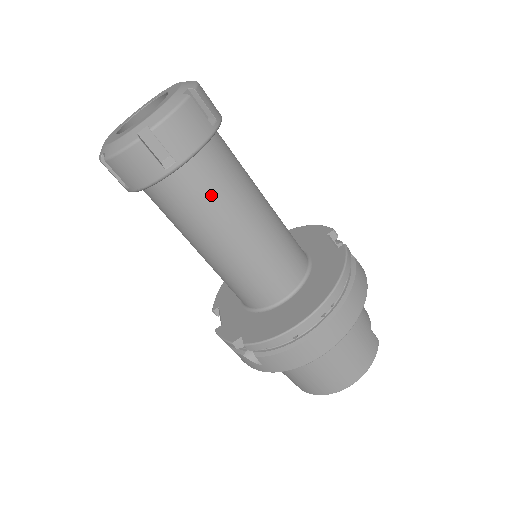
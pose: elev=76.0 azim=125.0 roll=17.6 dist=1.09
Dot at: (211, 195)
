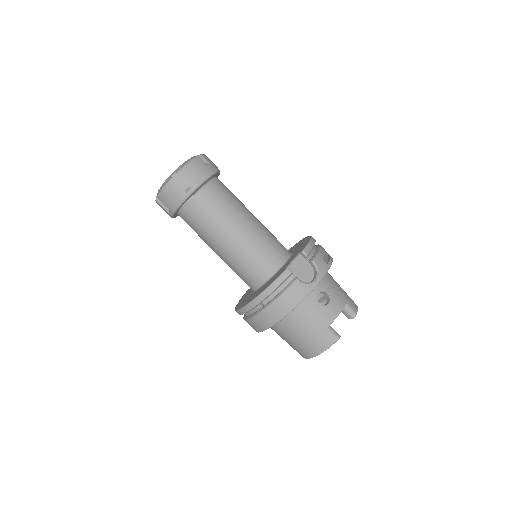
Dot at: (197, 227)
